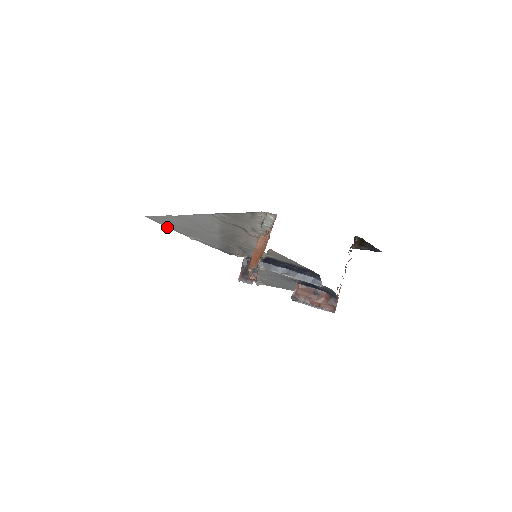
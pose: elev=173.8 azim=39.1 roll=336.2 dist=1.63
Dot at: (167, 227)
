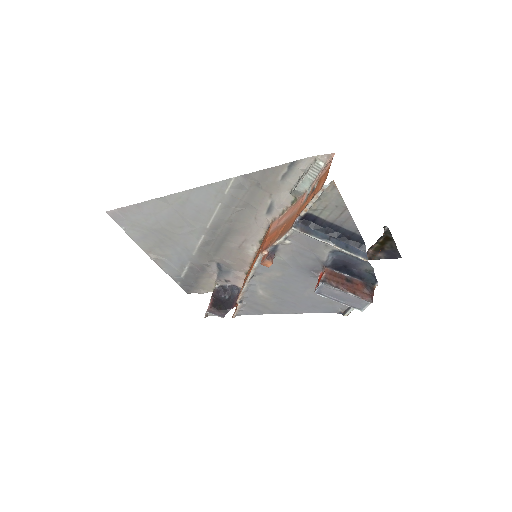
Dot at: (128, 235)
